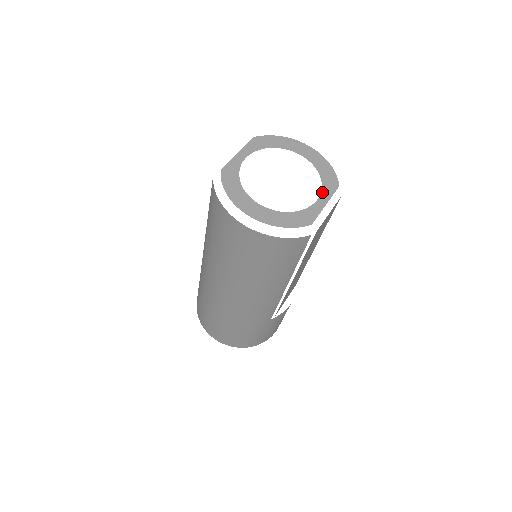
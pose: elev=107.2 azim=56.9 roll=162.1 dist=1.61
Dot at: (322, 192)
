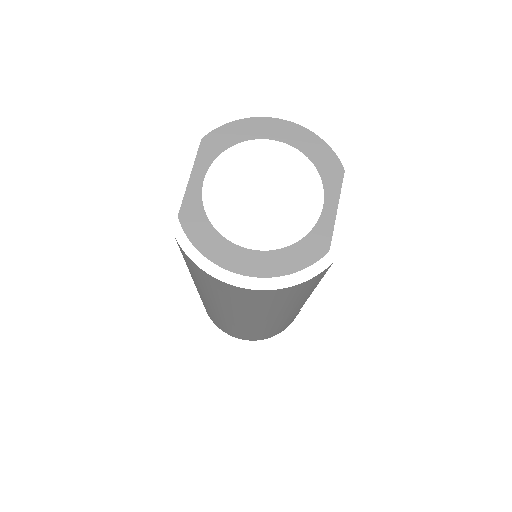
Dot at: (325, 191)
